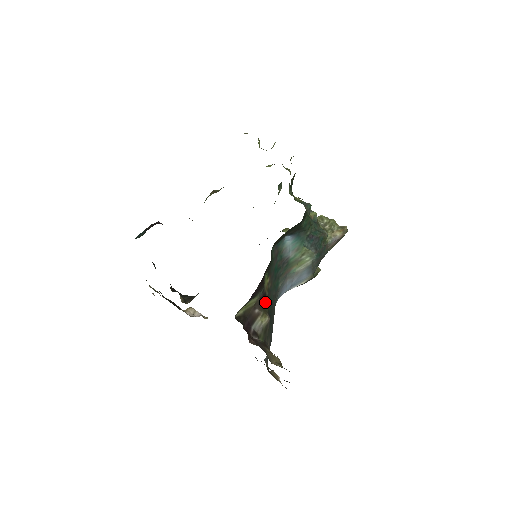
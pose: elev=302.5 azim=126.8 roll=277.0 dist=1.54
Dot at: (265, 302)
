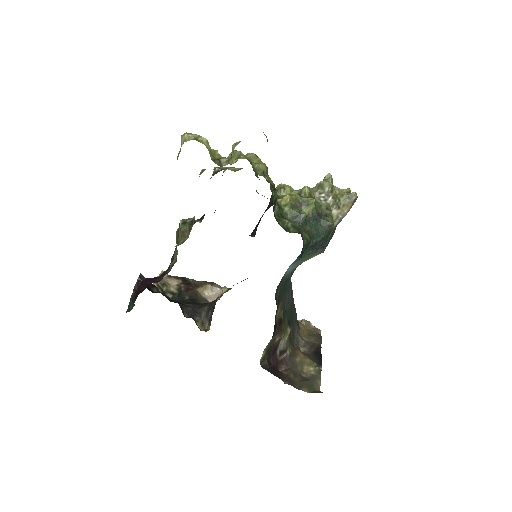
Dot at: (282, 323)
